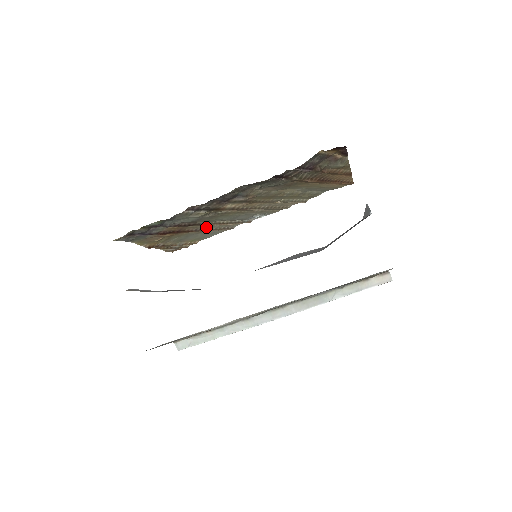
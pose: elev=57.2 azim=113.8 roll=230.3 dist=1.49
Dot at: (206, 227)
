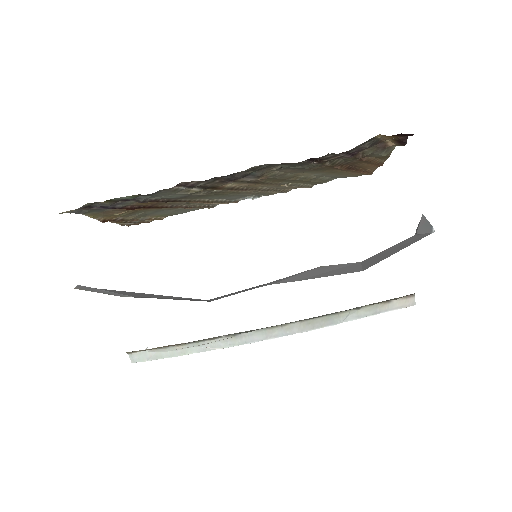
Dot at: (184, 204)
